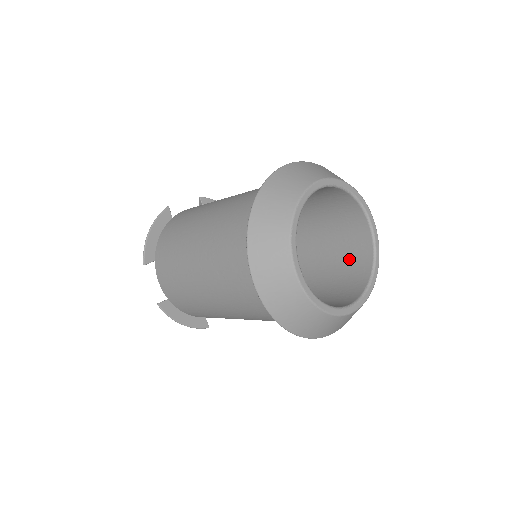
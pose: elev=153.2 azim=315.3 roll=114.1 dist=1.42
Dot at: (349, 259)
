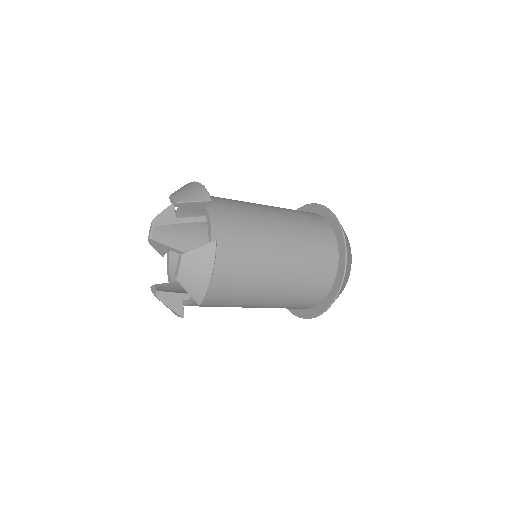
Dot at: occluded
